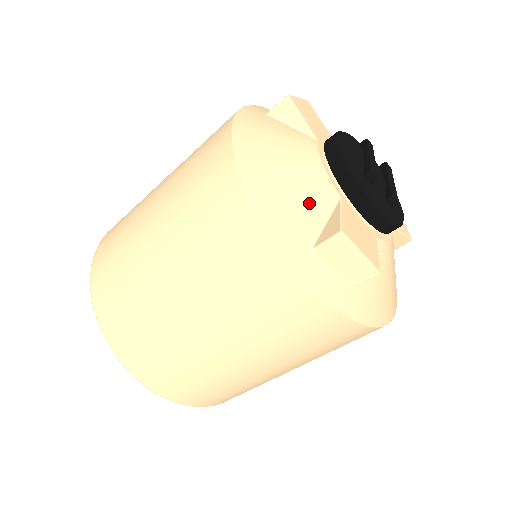
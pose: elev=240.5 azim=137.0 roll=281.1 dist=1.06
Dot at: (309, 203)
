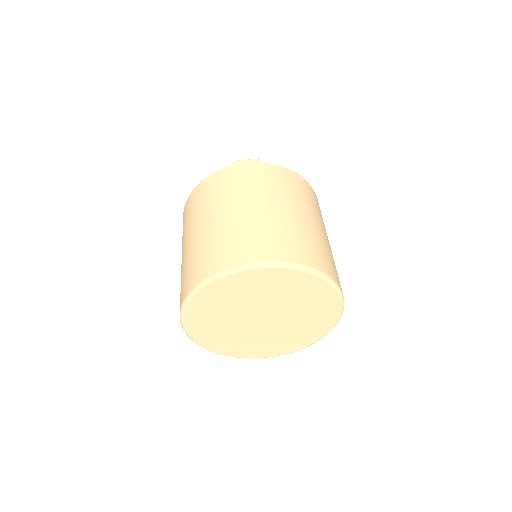
Dot at: occluded
